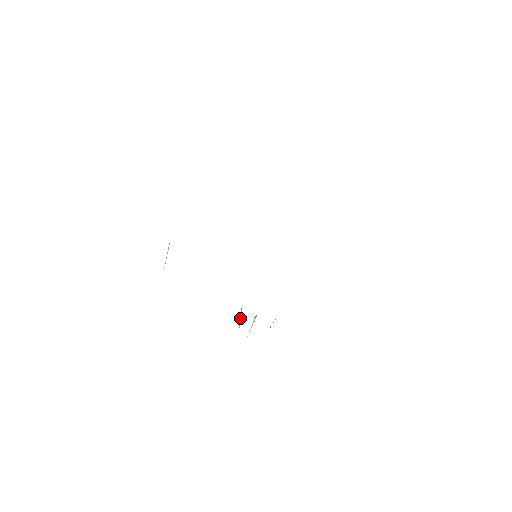
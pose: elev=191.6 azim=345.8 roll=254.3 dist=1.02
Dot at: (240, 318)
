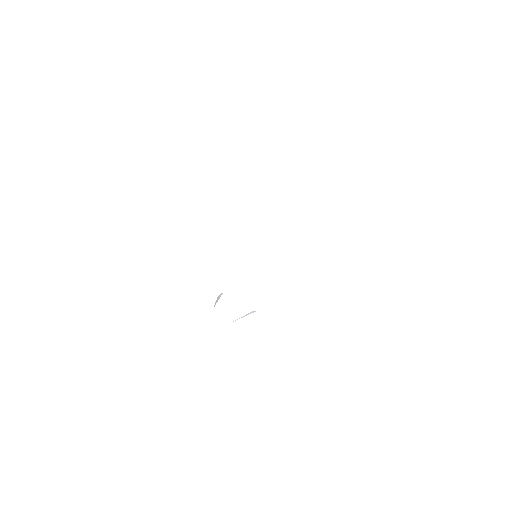
Dot at: (218, 299)
